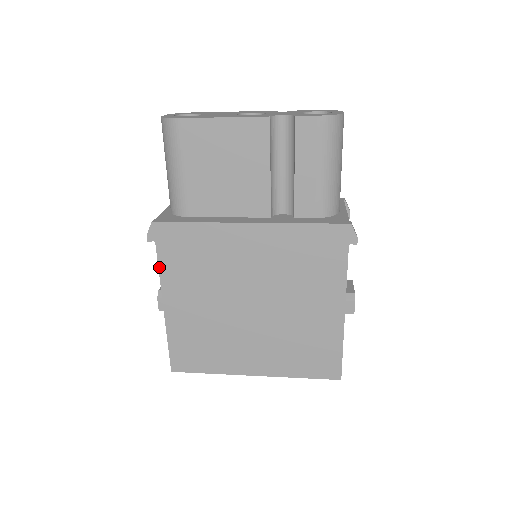
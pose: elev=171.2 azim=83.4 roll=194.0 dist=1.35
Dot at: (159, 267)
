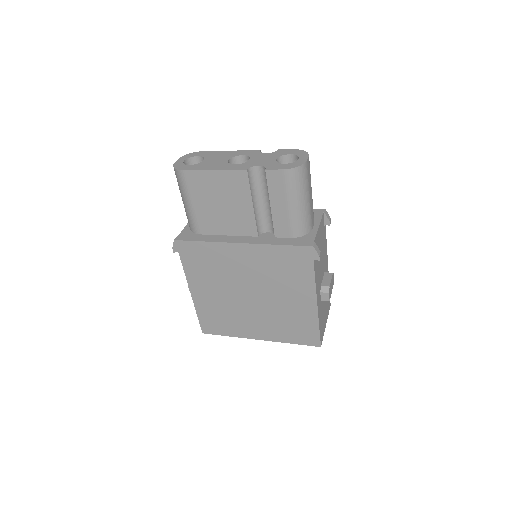
Dot at: (184, 268)
